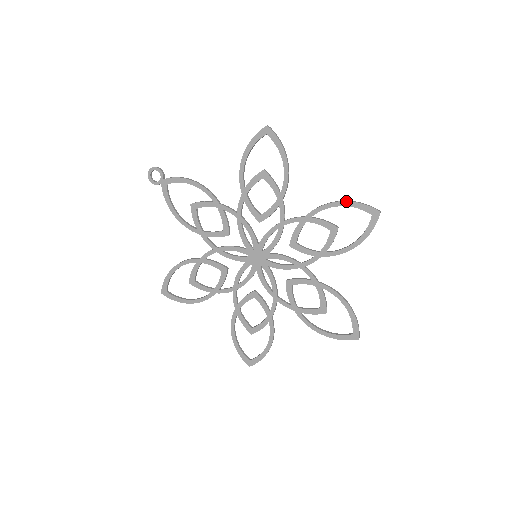
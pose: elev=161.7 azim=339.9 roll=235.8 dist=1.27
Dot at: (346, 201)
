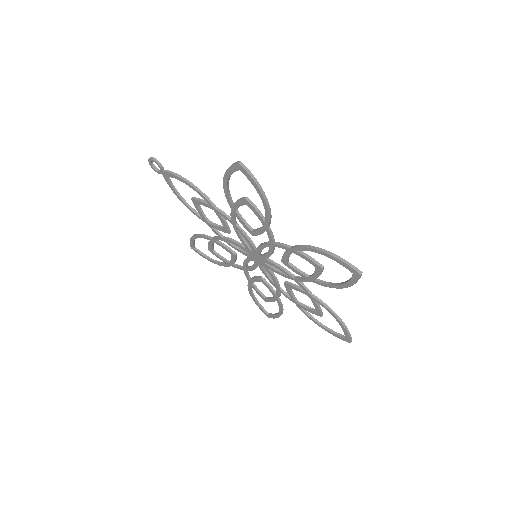
Dot at: (327, 253)
